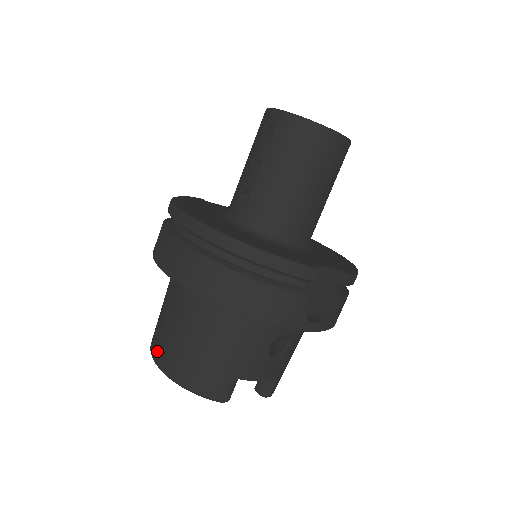
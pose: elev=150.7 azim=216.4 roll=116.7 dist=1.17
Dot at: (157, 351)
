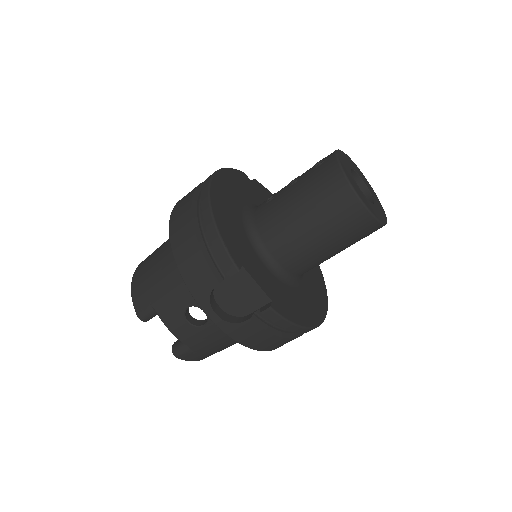
Dot at: occluded
